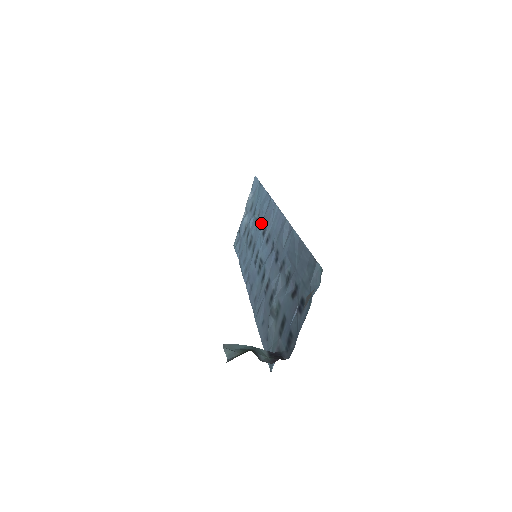
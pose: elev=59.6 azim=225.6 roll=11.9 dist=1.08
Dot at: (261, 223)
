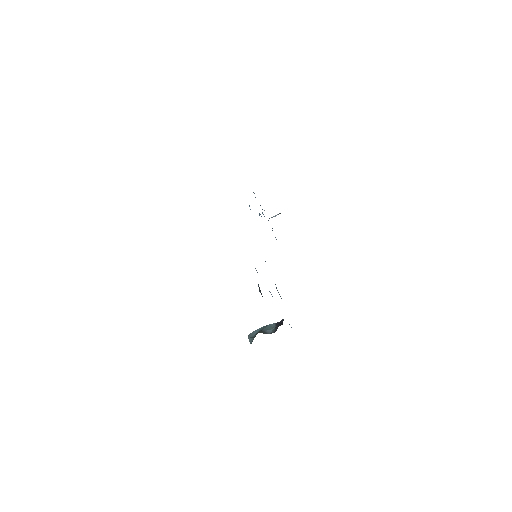
Dot at: occluded
